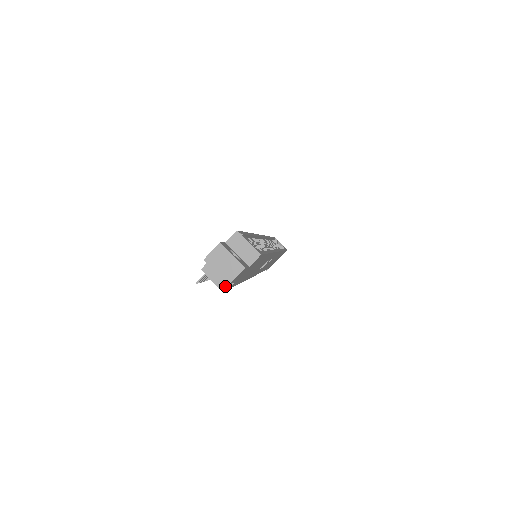
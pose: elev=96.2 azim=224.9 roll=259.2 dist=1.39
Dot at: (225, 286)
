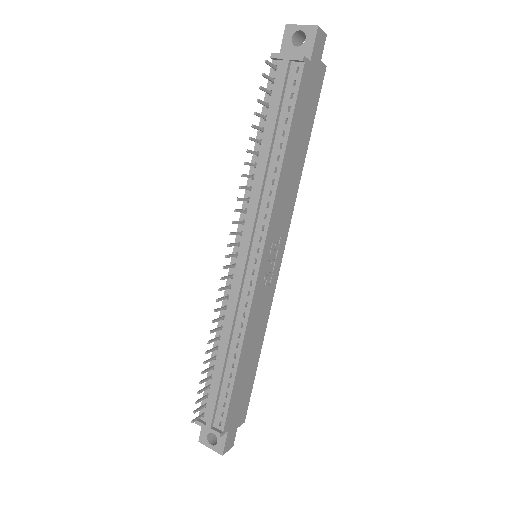
Dot at: (302, 57)
